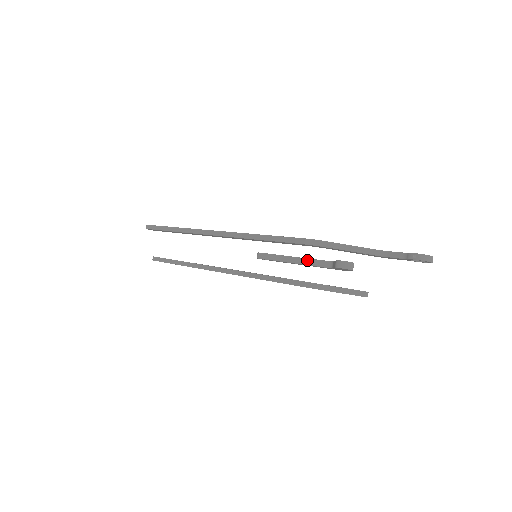
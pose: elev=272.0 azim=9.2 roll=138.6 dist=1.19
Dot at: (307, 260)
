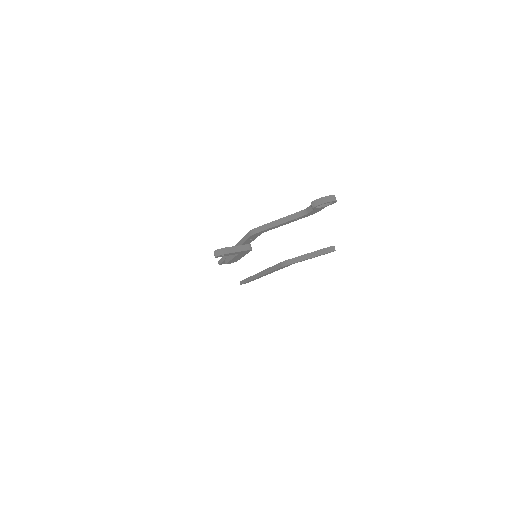
Dot at: occluded
